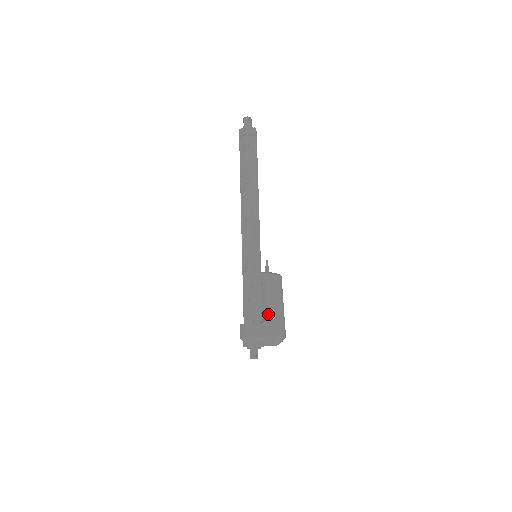
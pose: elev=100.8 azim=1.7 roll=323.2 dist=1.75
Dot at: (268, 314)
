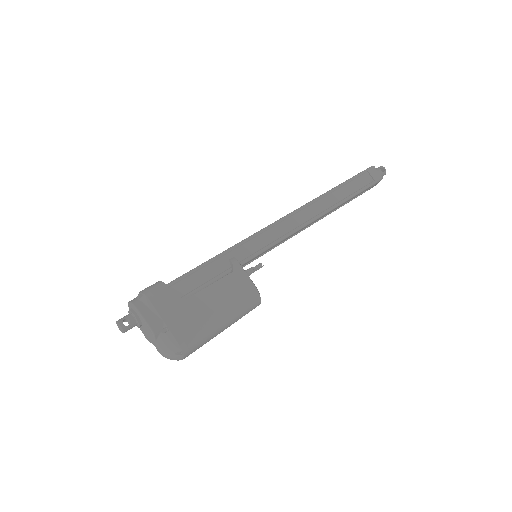
Dot at: (192, 298)
